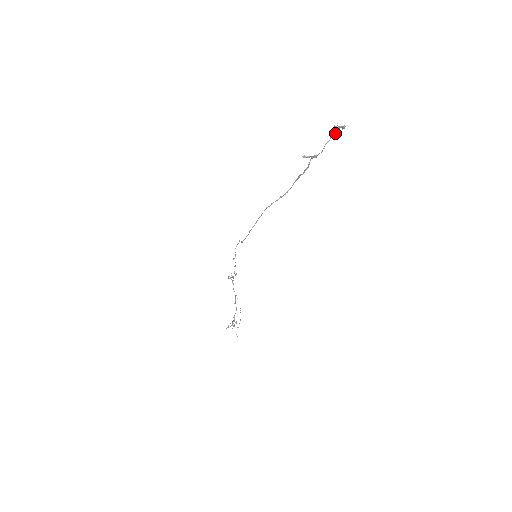
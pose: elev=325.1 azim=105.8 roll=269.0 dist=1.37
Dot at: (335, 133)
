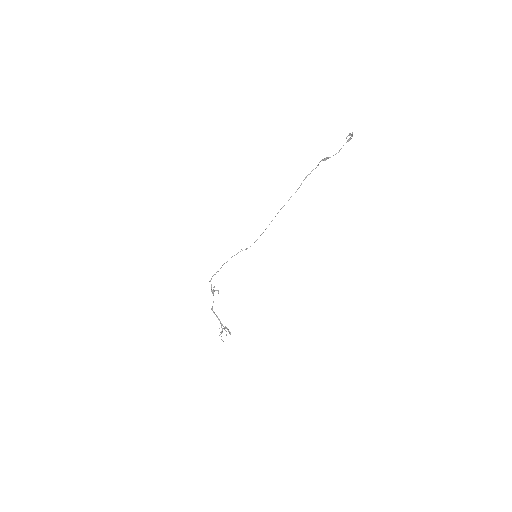
Dot at: (349, 139)
